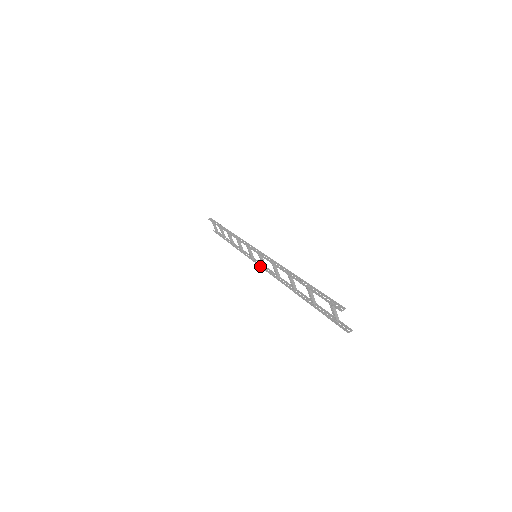
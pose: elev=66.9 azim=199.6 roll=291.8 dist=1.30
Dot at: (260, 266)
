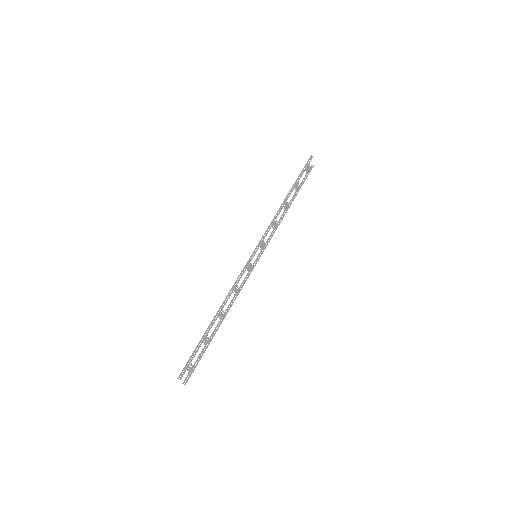
Dot at: (252, 265)
